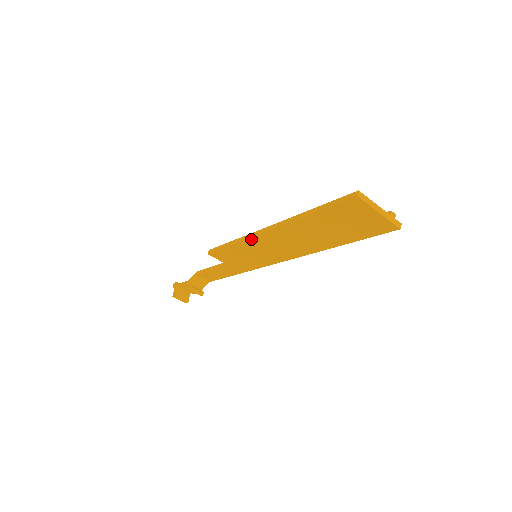
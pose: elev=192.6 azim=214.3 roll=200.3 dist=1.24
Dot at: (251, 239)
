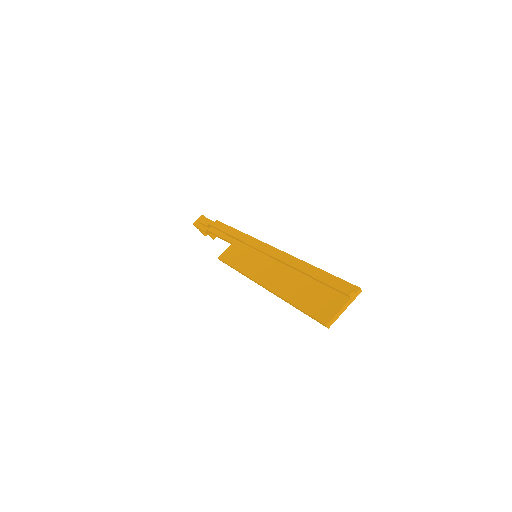
Dot at: occluded
